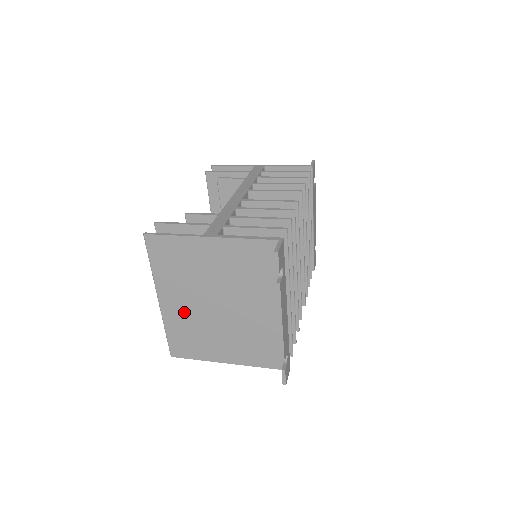
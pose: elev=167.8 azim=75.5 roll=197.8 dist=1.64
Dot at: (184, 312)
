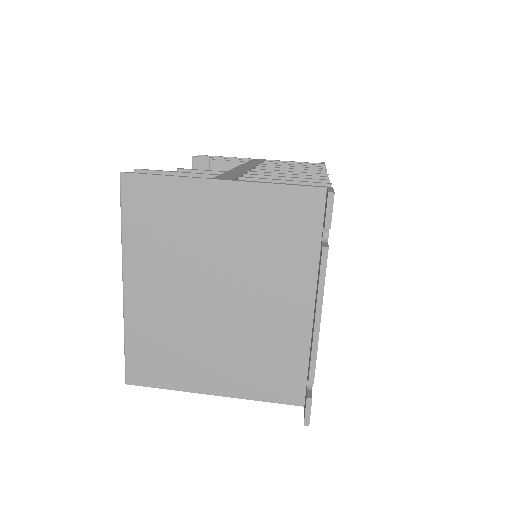
Dot at: (161, 306)
